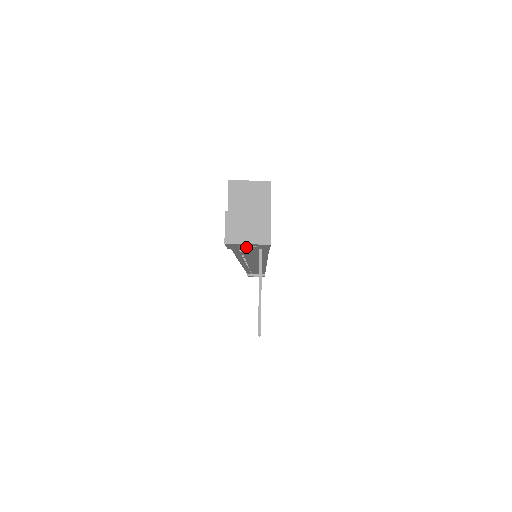
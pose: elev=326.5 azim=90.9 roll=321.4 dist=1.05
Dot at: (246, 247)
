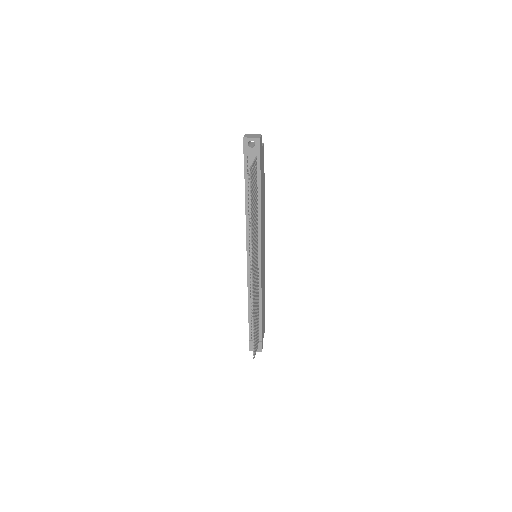
Dot at: (251, 148)
